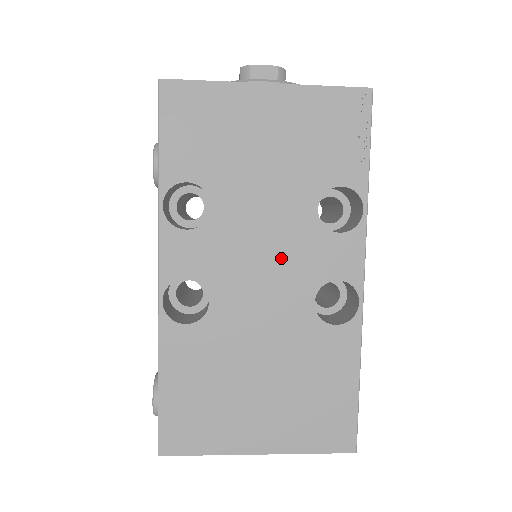
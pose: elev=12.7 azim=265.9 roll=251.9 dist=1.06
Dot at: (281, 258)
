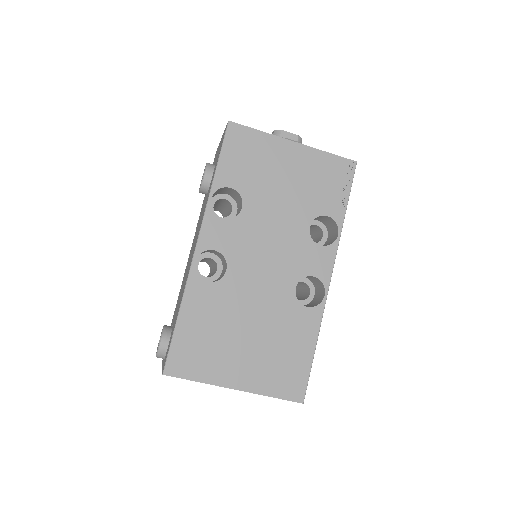
Dot at: (280, 252)
